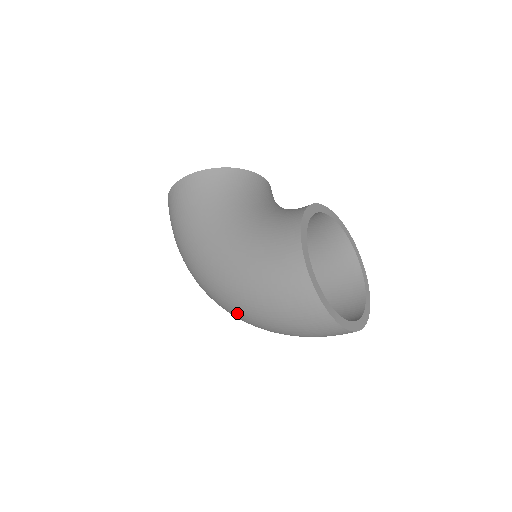
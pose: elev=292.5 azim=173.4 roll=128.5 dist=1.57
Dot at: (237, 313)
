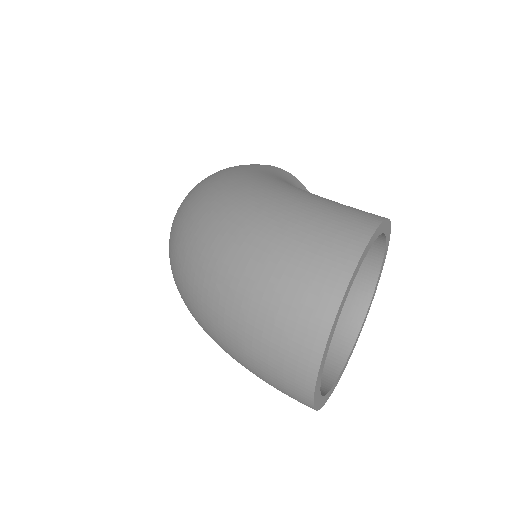
Dot at: (210, 222)
